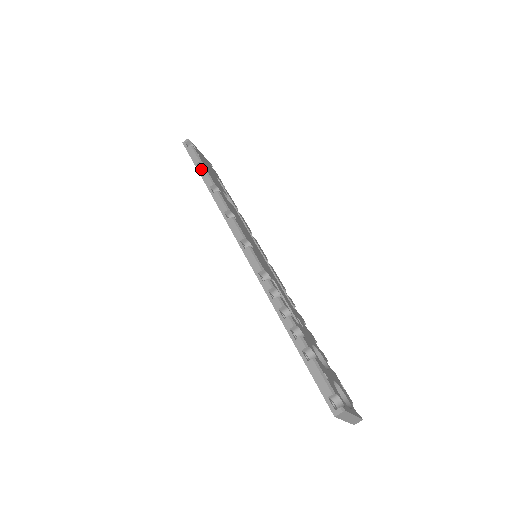
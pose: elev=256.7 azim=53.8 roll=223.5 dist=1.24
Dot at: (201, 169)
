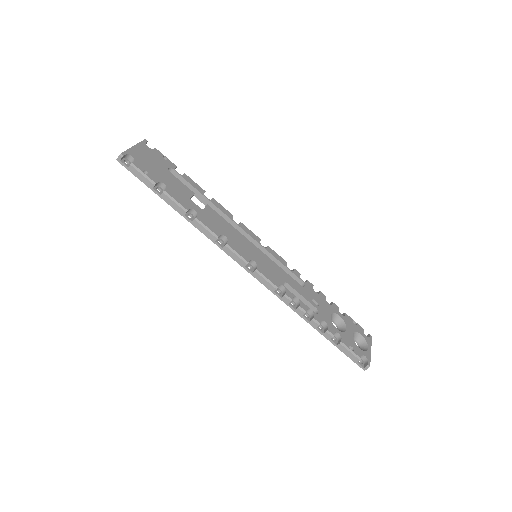
Dot at: (162, 195)
